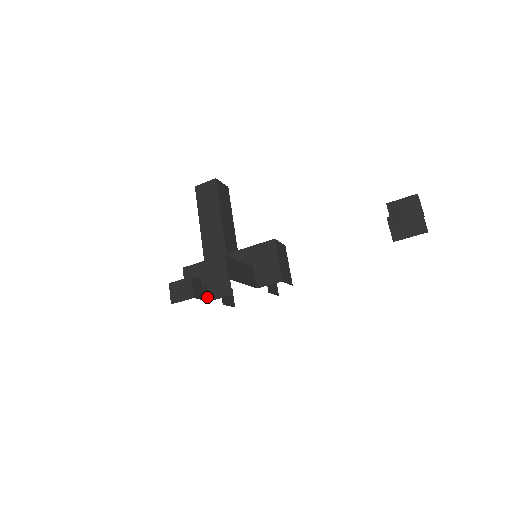
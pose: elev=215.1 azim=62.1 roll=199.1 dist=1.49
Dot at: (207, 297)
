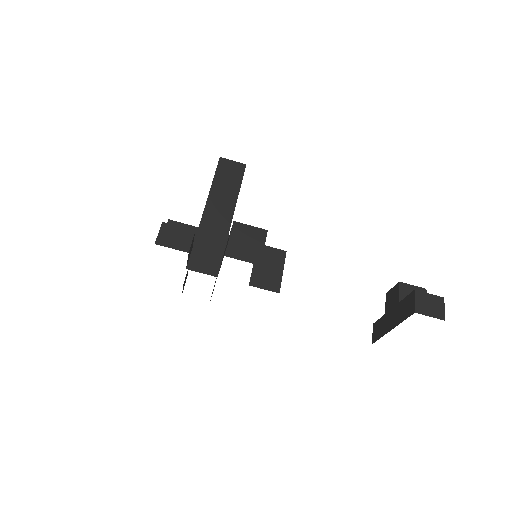
Dot at: (187, 263)
